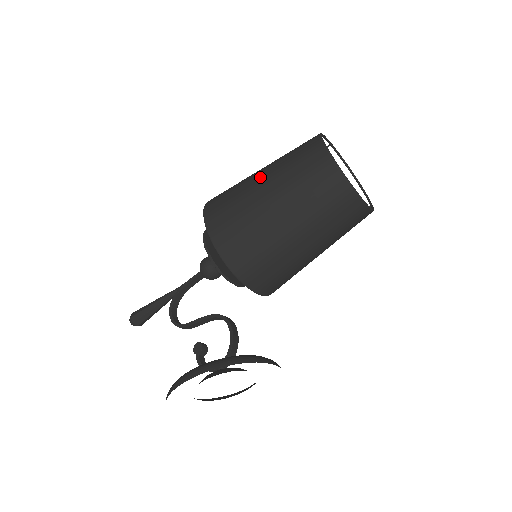
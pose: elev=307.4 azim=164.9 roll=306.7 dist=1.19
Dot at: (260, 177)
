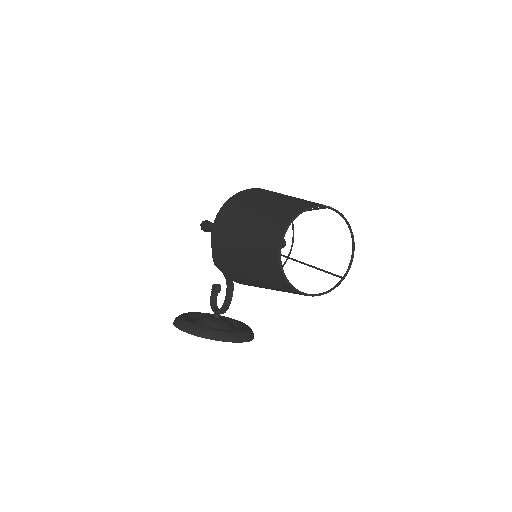
Dot at: (247, 222)
